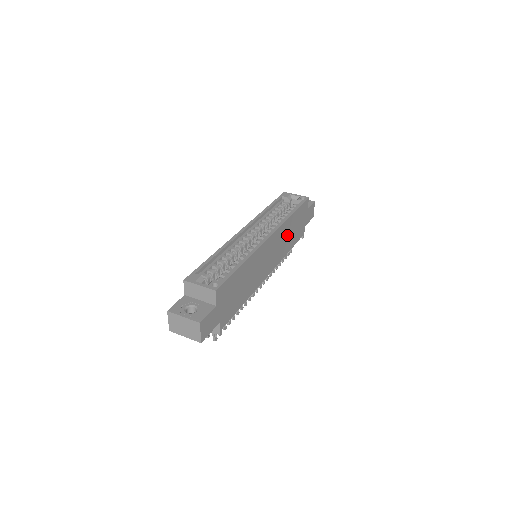
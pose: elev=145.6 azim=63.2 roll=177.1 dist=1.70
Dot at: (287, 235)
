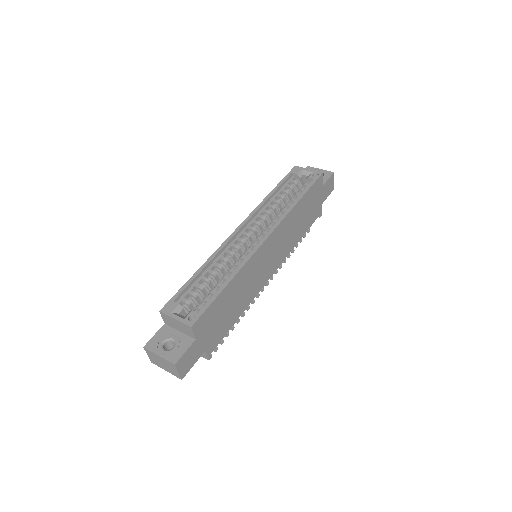
Dot at: (294, 225)
